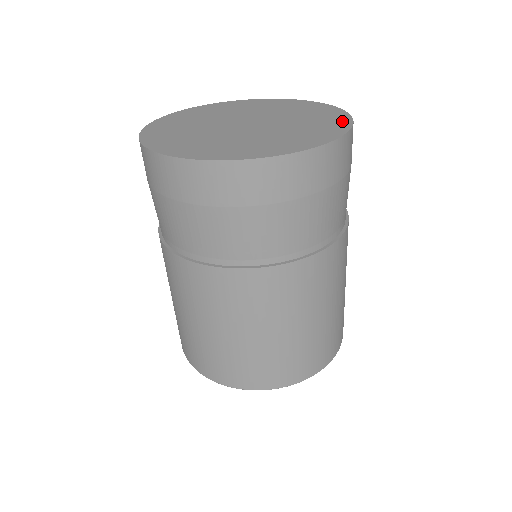
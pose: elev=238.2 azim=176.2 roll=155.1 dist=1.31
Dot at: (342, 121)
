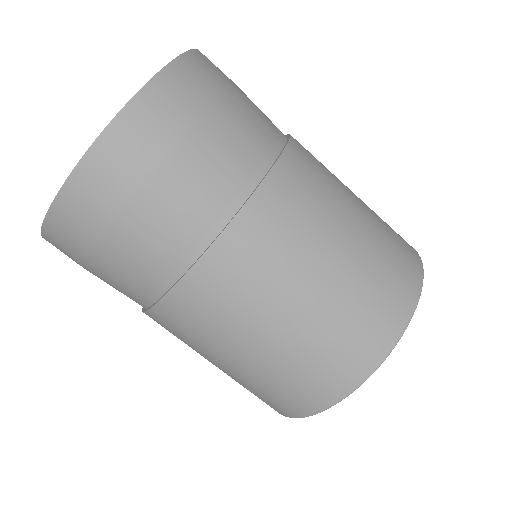
Dot at: occluded
